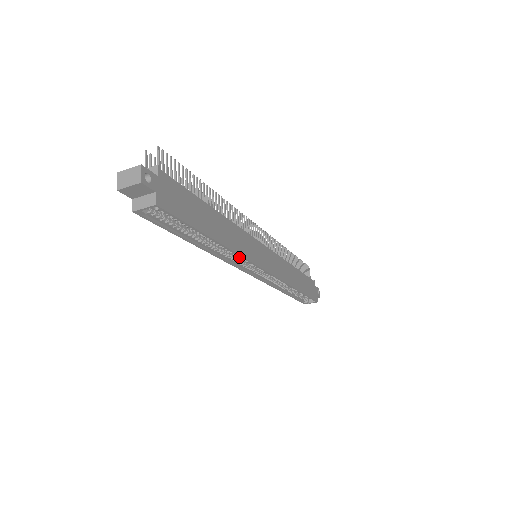
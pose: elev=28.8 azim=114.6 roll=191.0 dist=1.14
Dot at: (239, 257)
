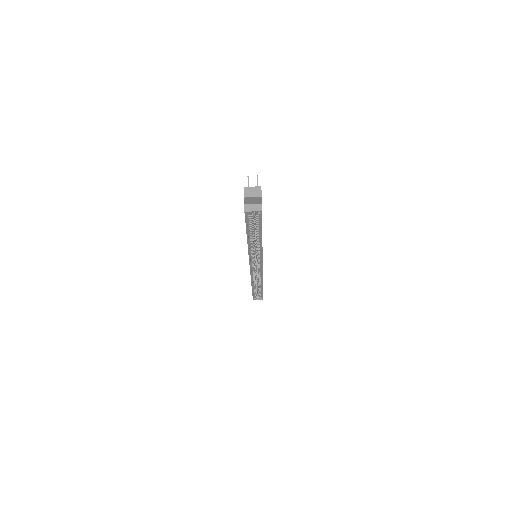
Dot at: (258, 254)
